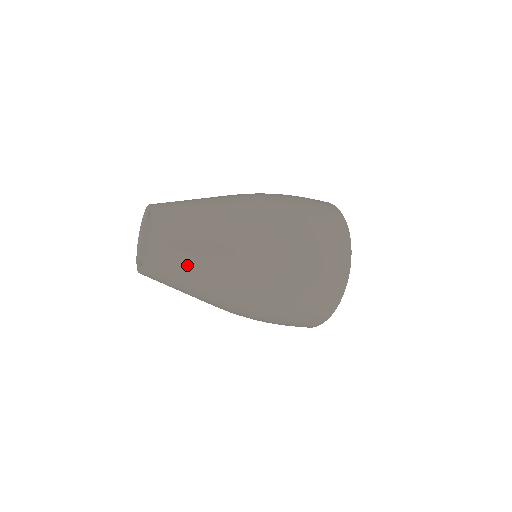
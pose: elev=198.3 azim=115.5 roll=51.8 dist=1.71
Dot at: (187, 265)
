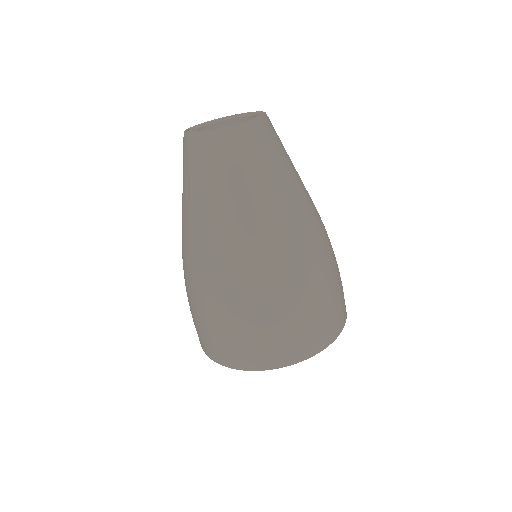
Dot at: (238, 177)
